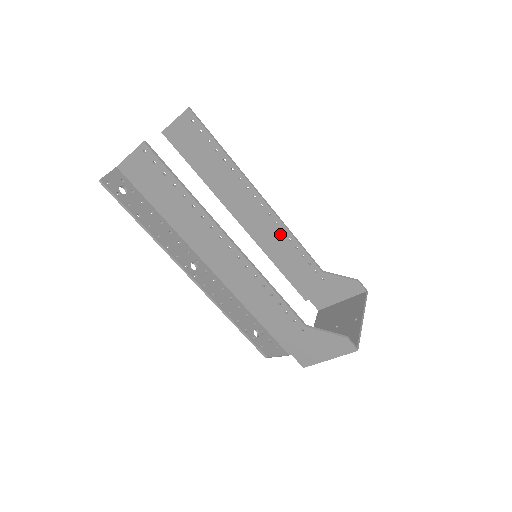
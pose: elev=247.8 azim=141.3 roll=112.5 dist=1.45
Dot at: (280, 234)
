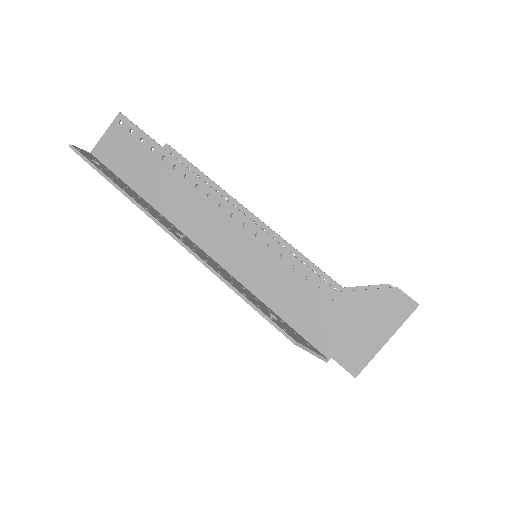
Dot at: occluded
